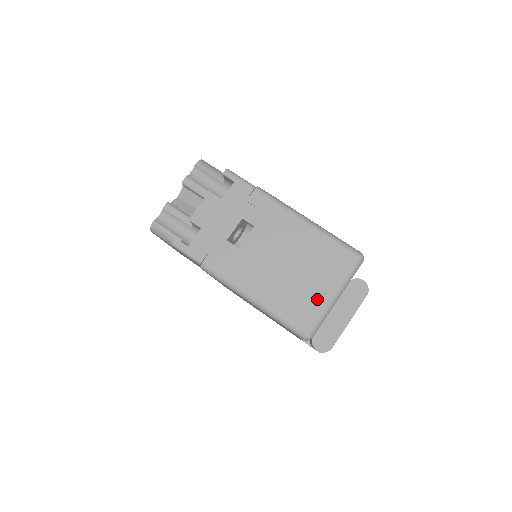
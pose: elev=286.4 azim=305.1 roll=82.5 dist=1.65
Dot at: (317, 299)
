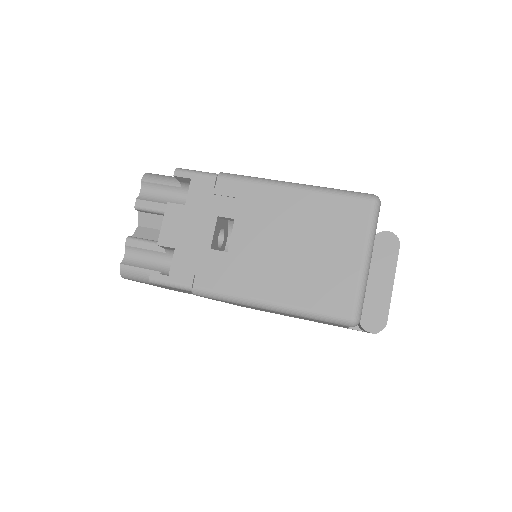
Dot at: (346, 271)
